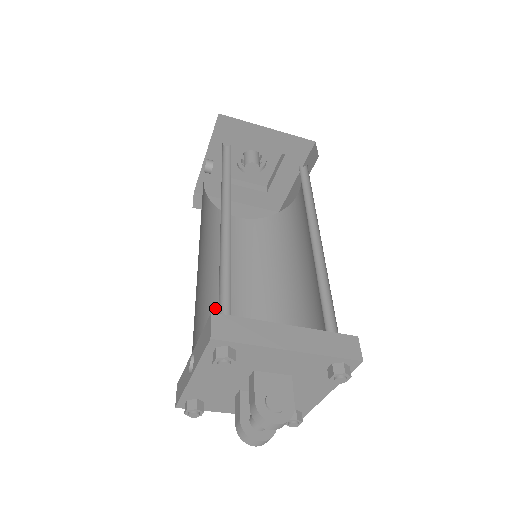
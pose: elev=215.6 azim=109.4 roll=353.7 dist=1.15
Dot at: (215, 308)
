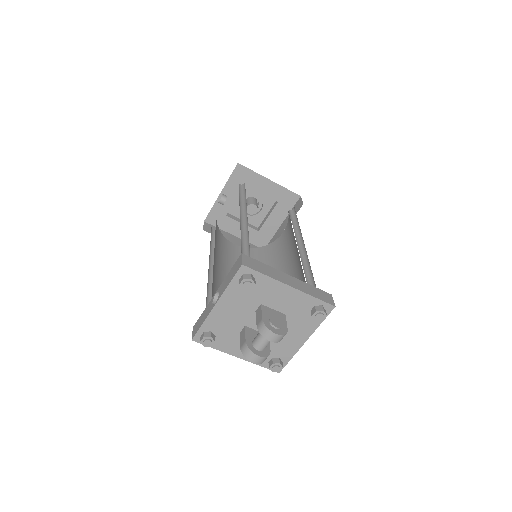
Dot at: occluded
